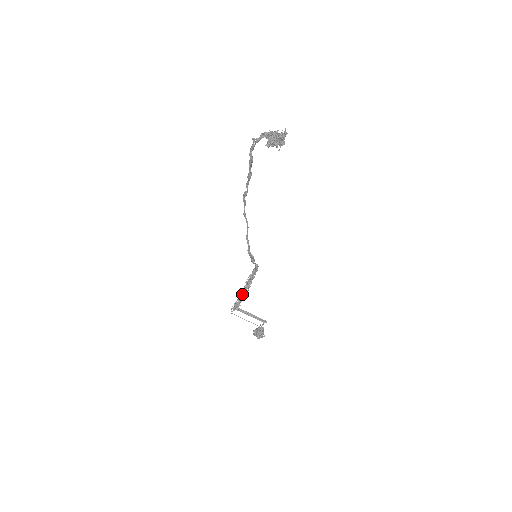
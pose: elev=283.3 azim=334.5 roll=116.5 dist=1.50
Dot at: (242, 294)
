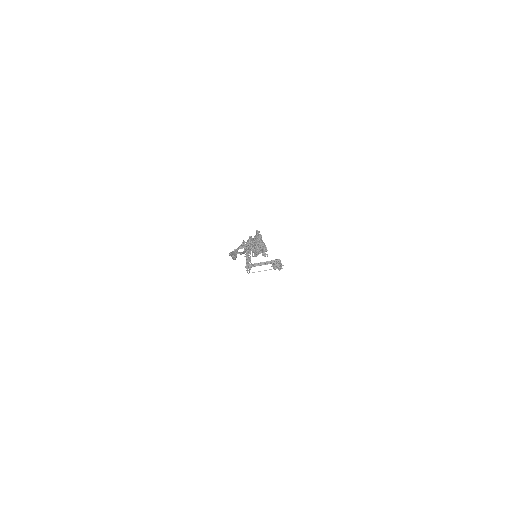
Dot at: (248, 260)
